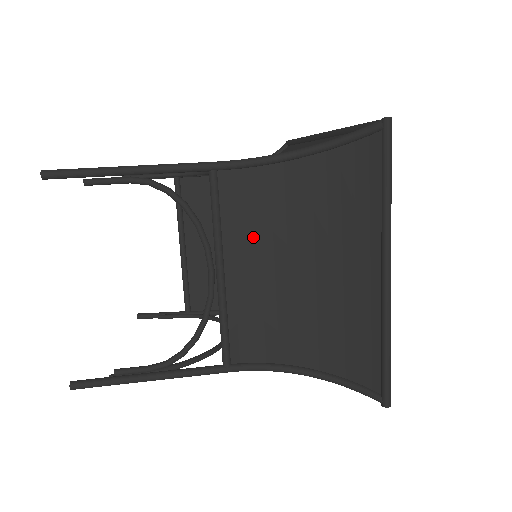
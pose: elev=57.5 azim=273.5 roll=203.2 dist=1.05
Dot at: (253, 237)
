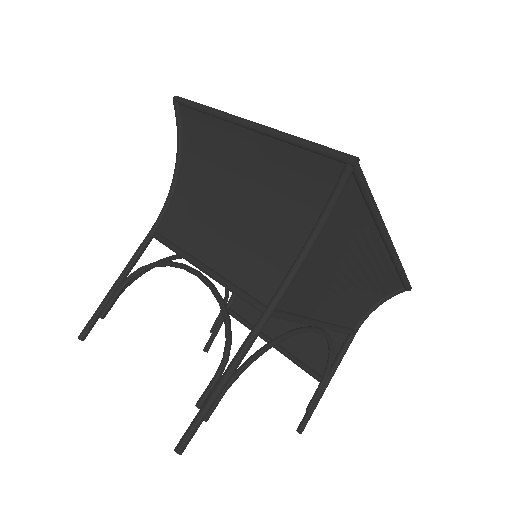
Dot at: (201, 230)
